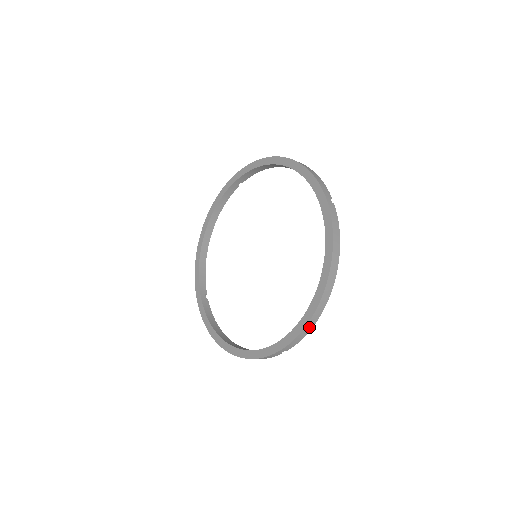
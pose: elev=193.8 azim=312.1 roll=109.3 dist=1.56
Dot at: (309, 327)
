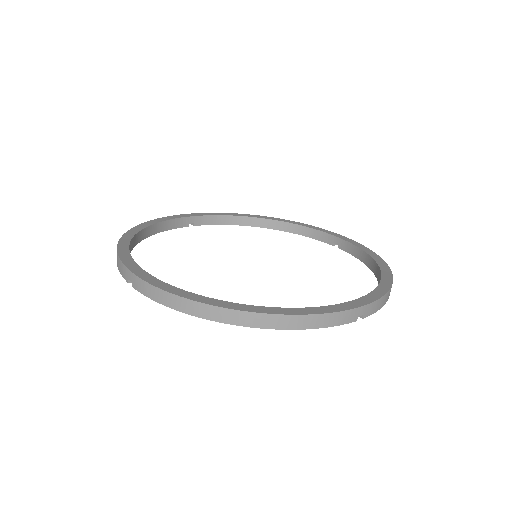
Dot at: (388, 296)
